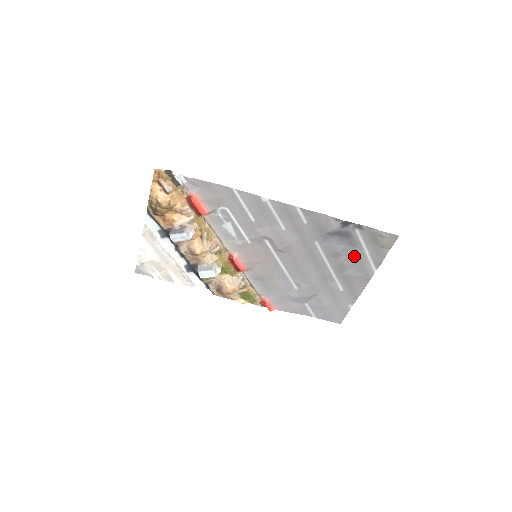
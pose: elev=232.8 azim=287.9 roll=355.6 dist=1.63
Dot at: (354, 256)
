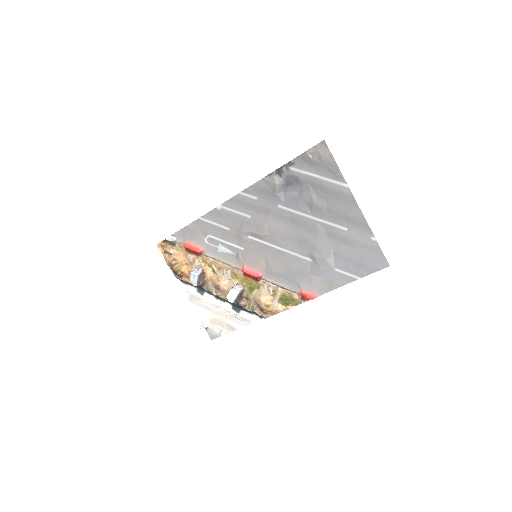
Dot at: (317, 190)
